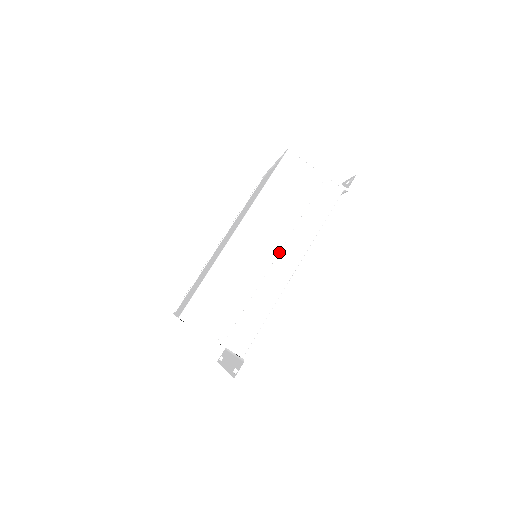
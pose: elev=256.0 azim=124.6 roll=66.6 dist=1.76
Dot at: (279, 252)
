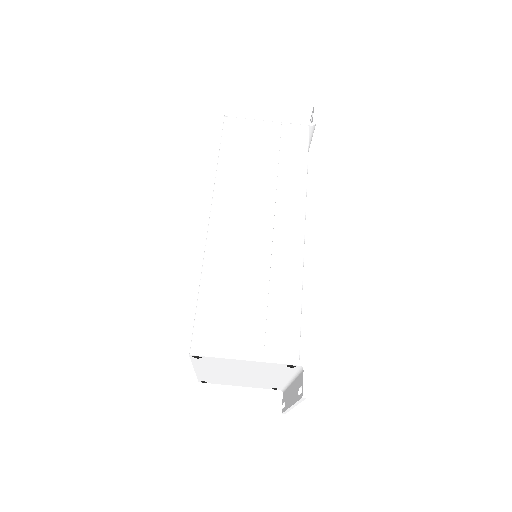
Dot at: (273, 220)
